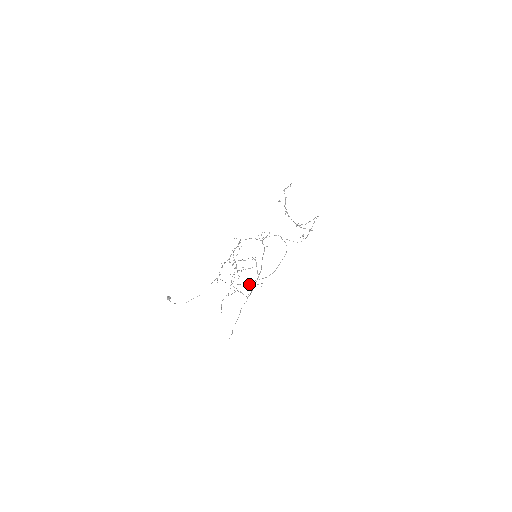
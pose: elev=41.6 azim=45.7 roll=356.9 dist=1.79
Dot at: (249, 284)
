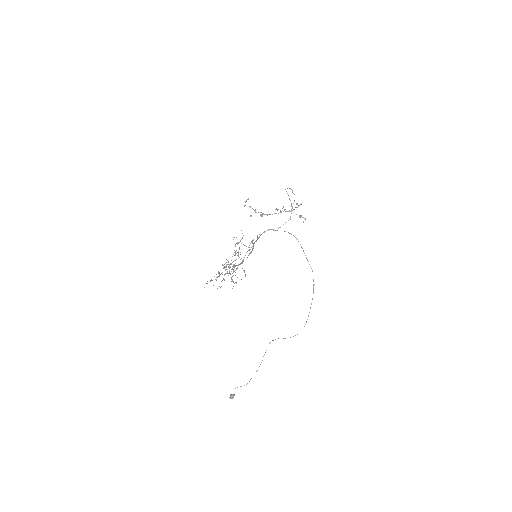
Dot at: (235, 252)
